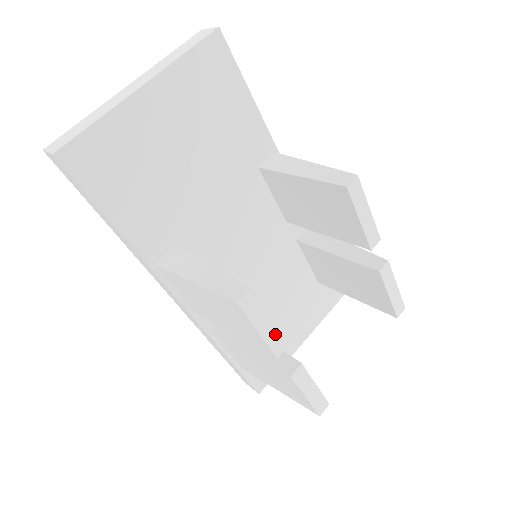
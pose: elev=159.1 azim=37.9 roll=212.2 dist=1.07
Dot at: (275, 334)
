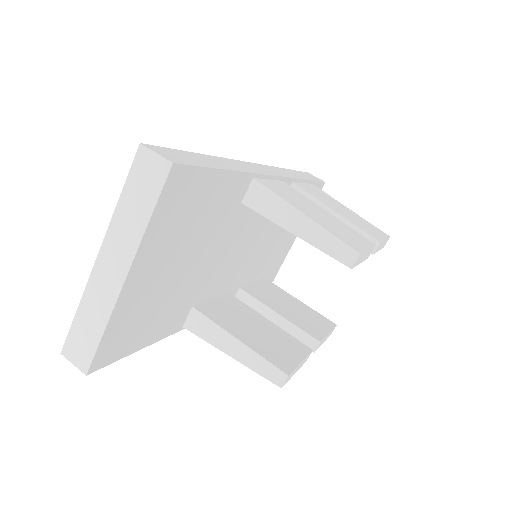
Dot at: (304, 360)
